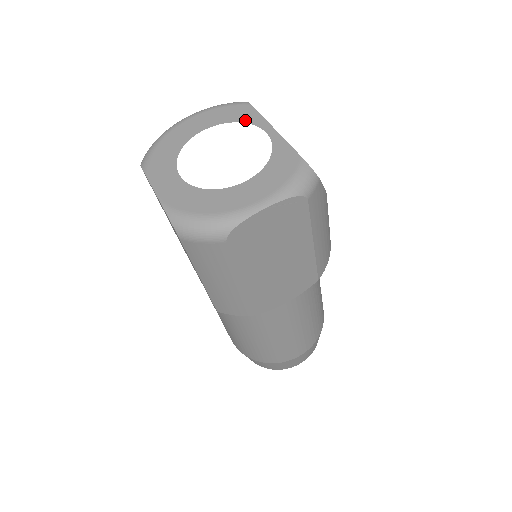
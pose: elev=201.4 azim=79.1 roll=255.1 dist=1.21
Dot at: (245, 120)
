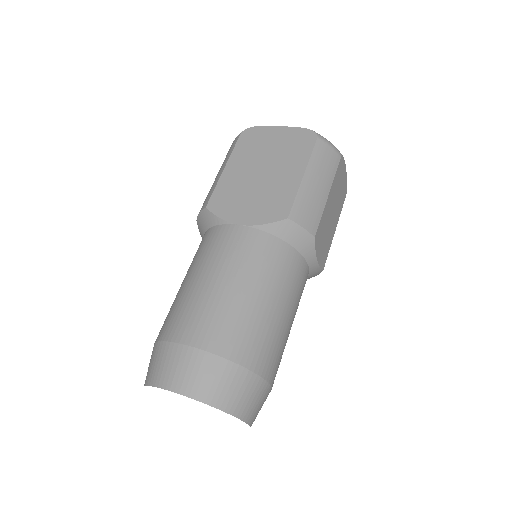
Dot at: occluded
